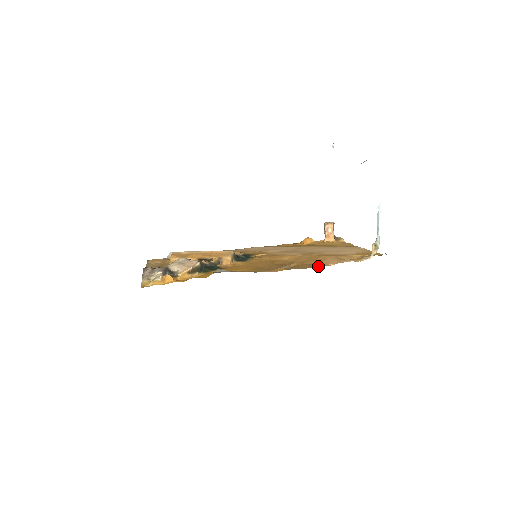
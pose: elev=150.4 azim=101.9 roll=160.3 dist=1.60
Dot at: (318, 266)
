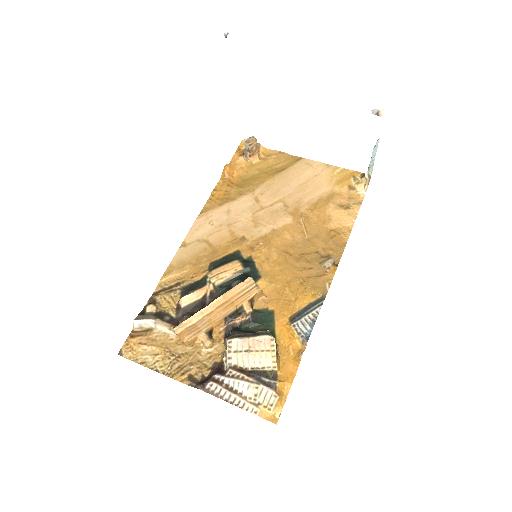
Dot at: (347, 237)
